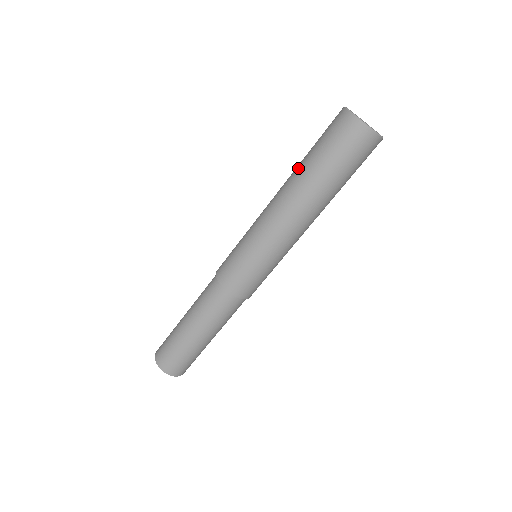
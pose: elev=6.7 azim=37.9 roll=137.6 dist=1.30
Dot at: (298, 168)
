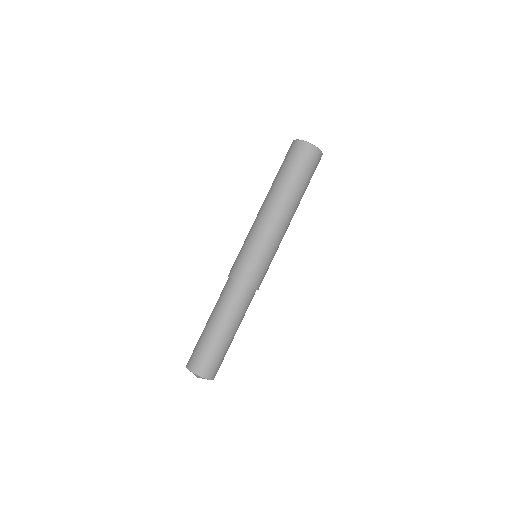
Dot at: (272, 183)
